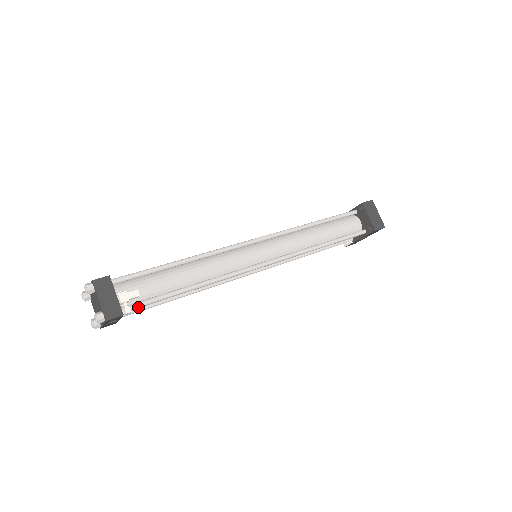
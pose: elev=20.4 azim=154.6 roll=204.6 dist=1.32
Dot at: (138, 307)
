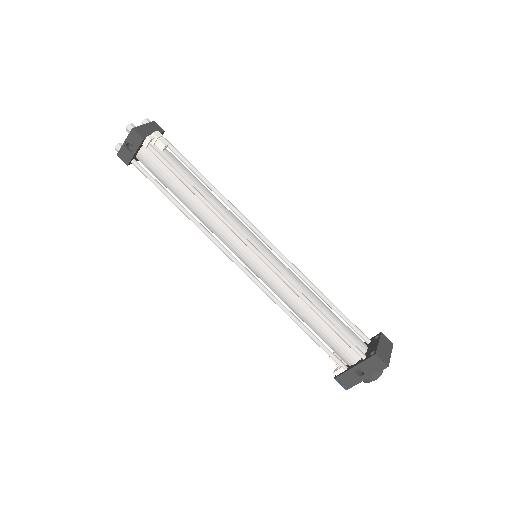
Dot at: (155, 153)
